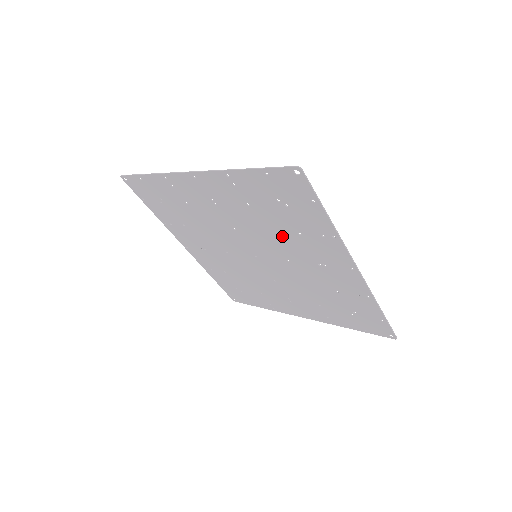
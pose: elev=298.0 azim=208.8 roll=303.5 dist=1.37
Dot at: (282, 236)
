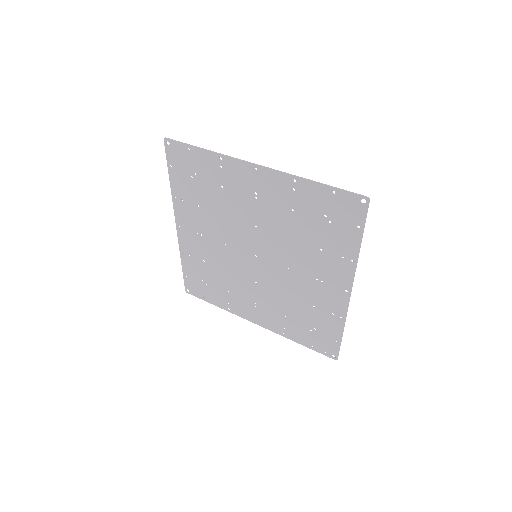
Dot at: (227, 206)
